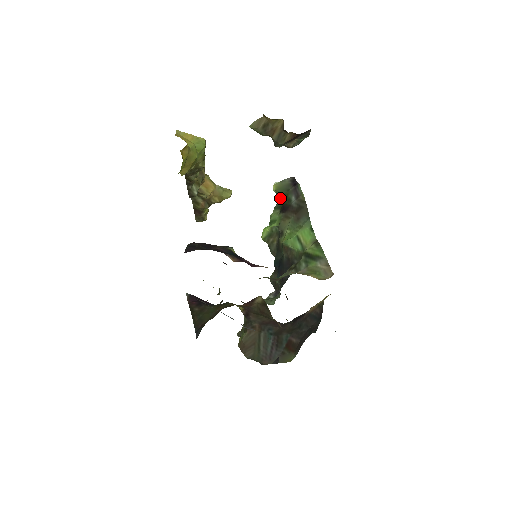
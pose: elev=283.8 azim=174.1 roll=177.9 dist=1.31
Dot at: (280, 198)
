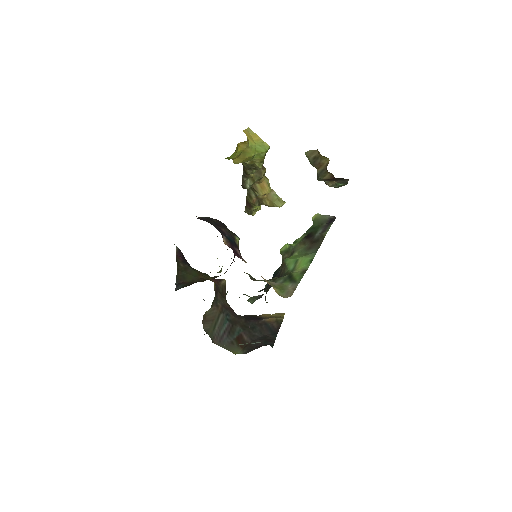
Dot at: (313, 227)
